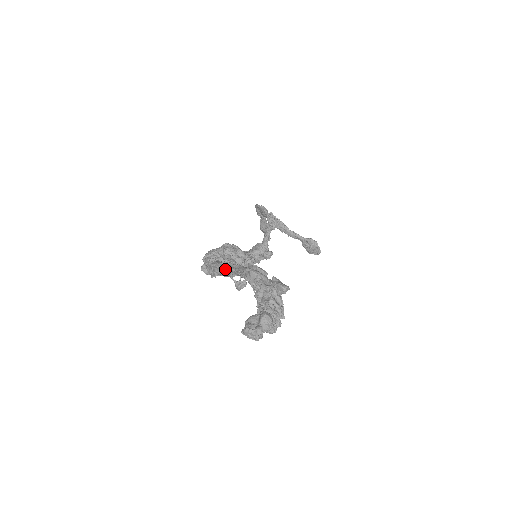
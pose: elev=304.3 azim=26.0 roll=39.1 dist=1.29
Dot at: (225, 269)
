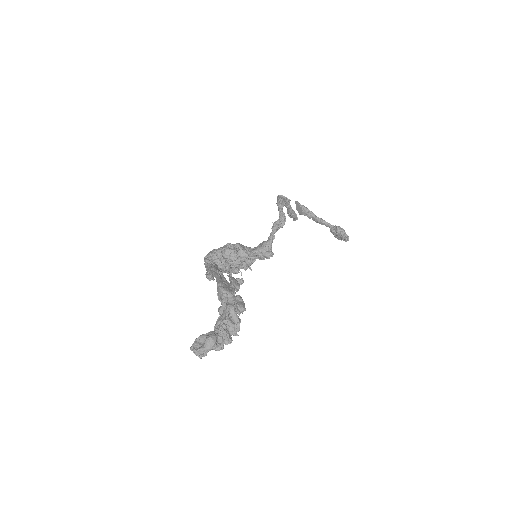
Dot at: occluded
